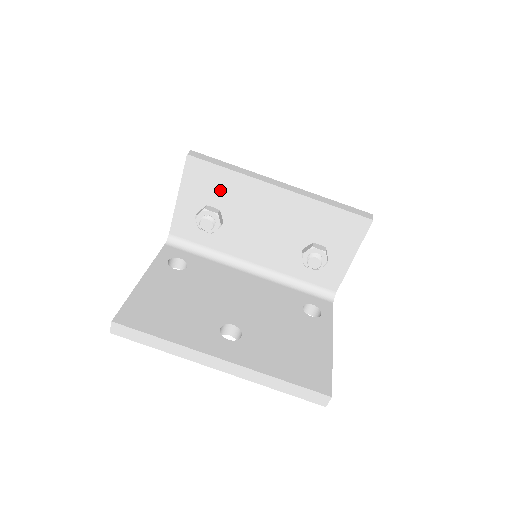
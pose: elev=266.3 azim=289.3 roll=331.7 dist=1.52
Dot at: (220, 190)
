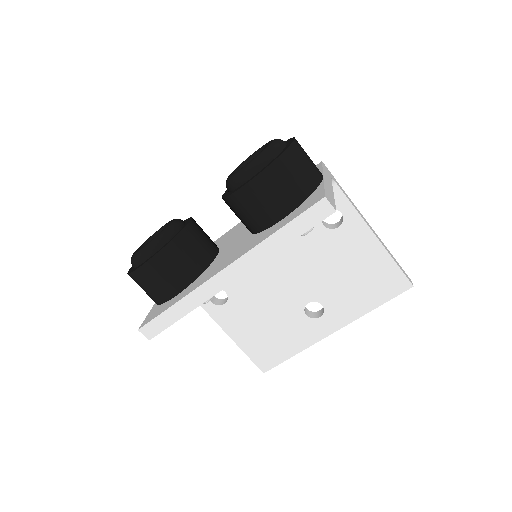
Dot at: occluded
